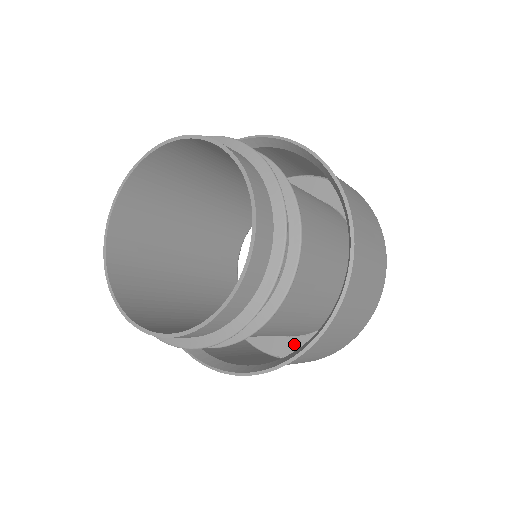
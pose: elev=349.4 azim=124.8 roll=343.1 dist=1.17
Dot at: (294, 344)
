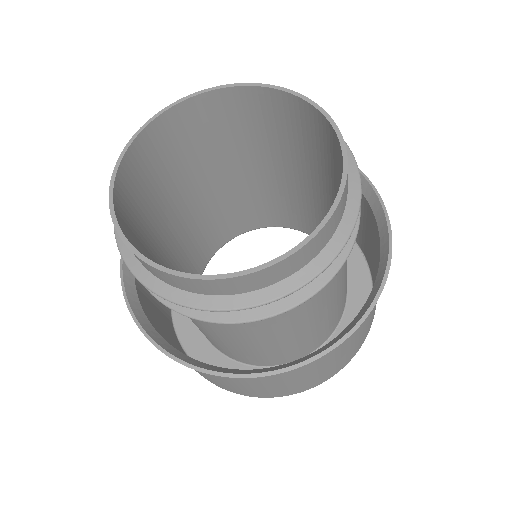
Dot at: occluded
